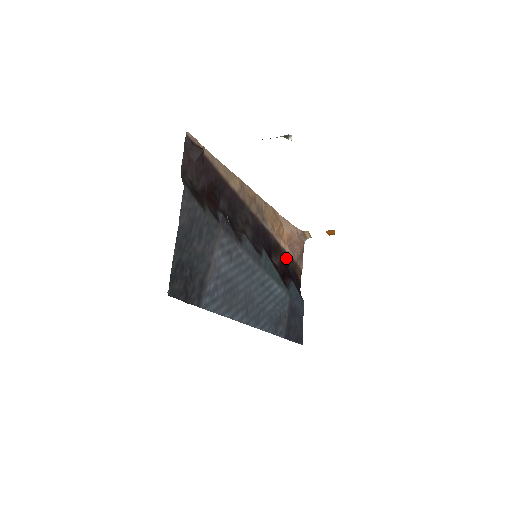
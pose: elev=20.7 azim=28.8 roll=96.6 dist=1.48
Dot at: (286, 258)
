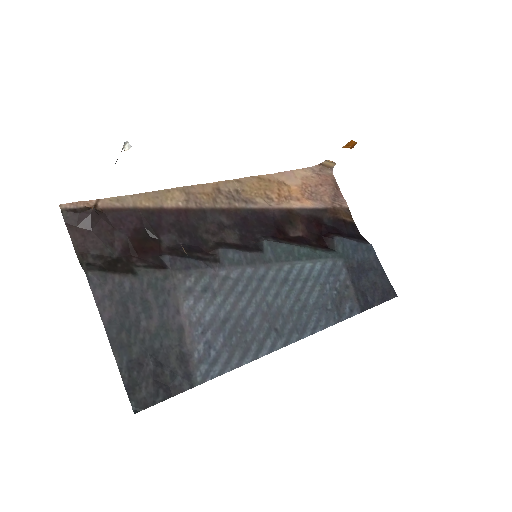
Dot at: (312, 215)
